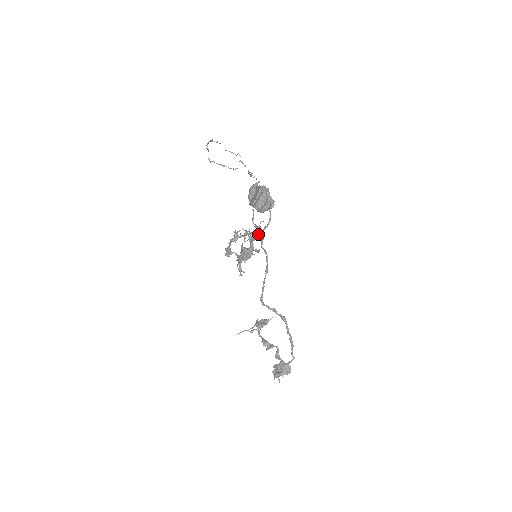
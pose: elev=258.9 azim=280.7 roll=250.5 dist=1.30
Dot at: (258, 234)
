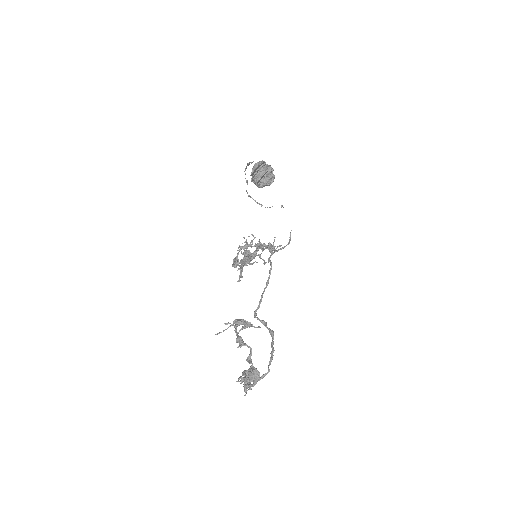
Dot at: (268, 247)
